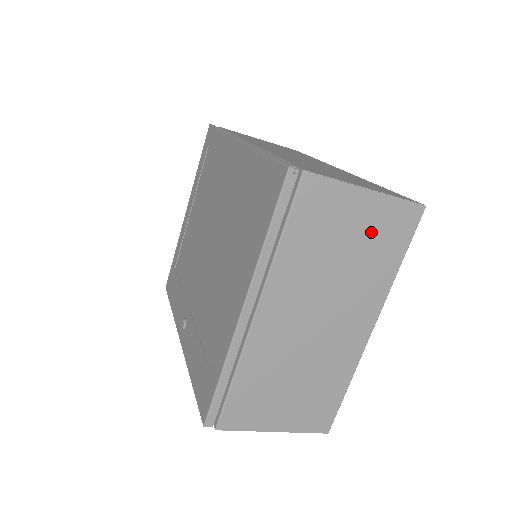
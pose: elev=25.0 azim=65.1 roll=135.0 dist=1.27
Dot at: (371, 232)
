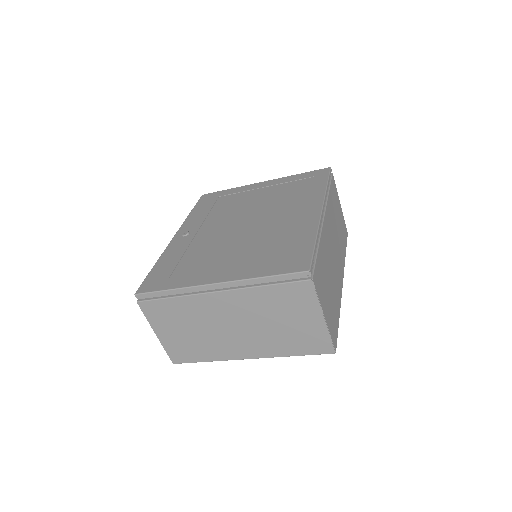
Dot at: (302, 331)
